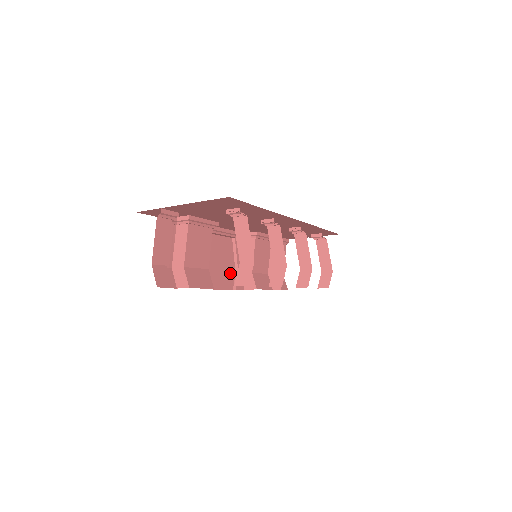
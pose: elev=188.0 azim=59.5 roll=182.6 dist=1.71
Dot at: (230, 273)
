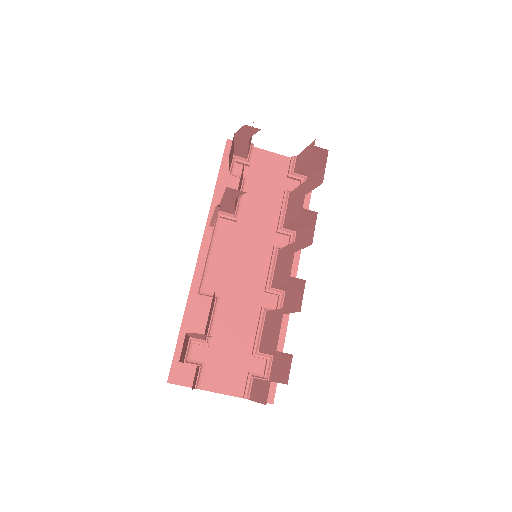
Dot at: occluded
